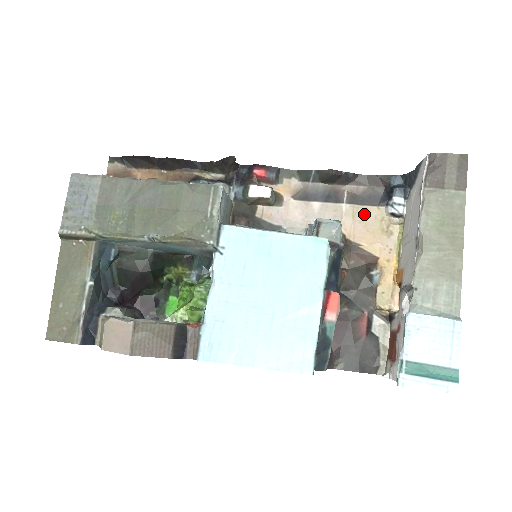
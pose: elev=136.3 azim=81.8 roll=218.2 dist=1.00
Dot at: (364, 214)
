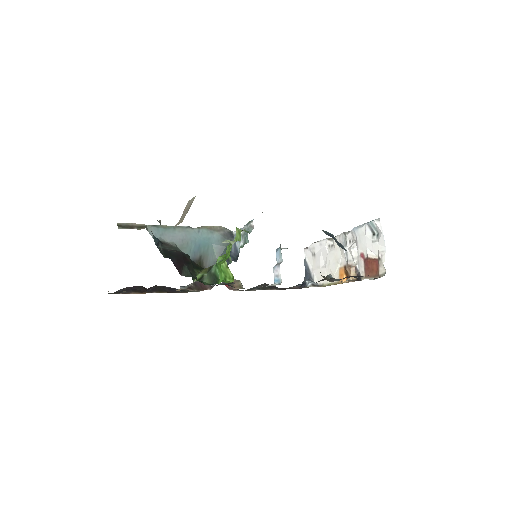
Dot at: occluded
